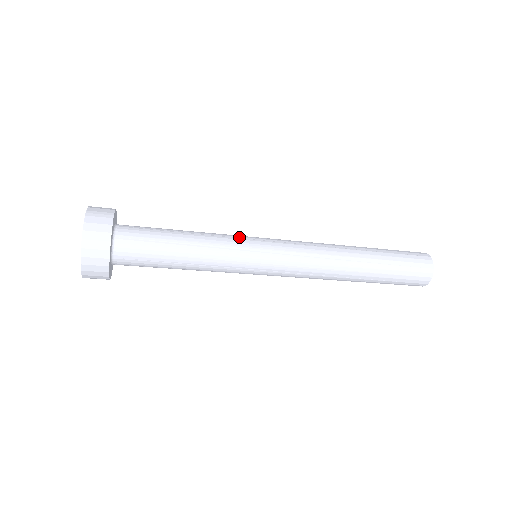
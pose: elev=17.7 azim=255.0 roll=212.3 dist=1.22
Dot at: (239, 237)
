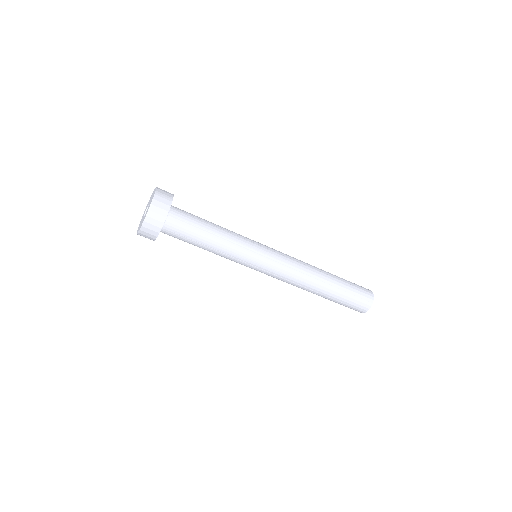
Dot at: (249, 240)
